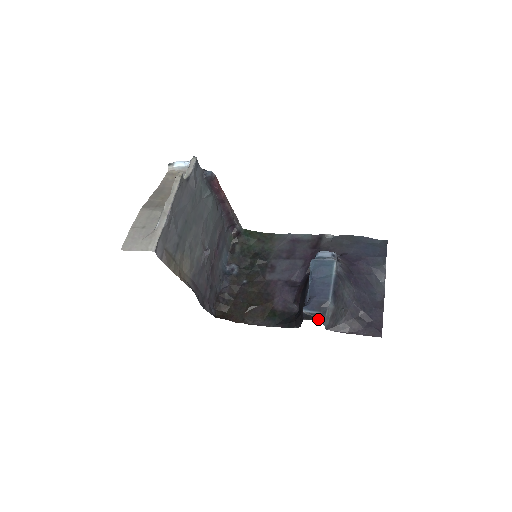
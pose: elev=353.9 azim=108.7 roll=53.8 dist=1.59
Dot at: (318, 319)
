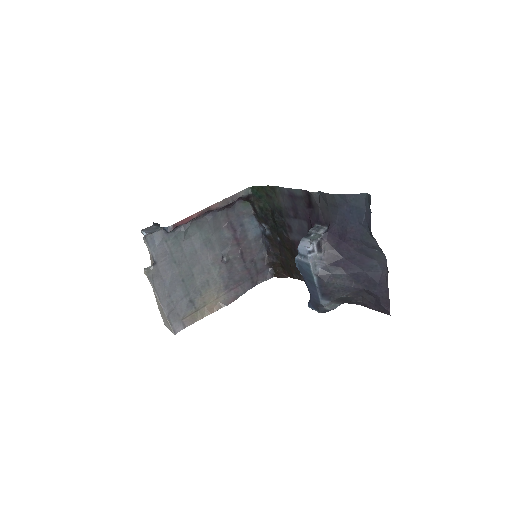
Dot at: (324, 312)
